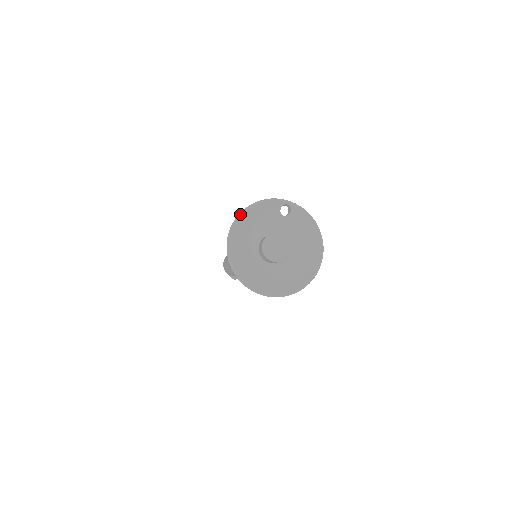
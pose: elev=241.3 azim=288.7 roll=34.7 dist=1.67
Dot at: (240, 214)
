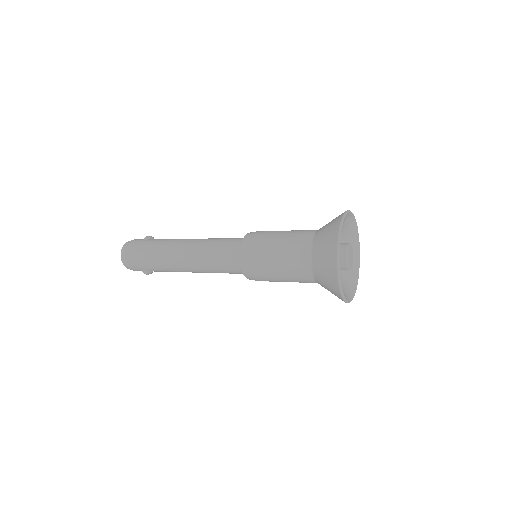
Dot at: occluded
